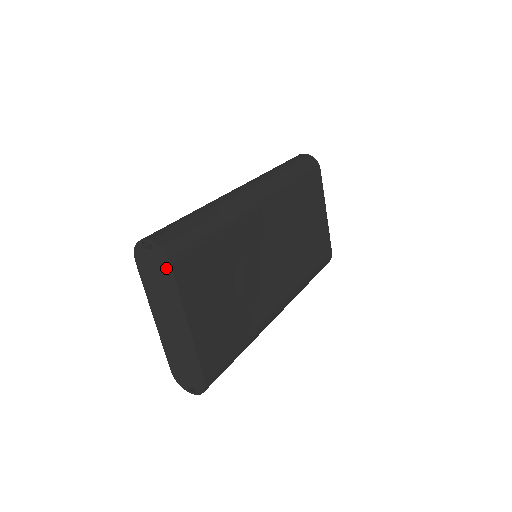
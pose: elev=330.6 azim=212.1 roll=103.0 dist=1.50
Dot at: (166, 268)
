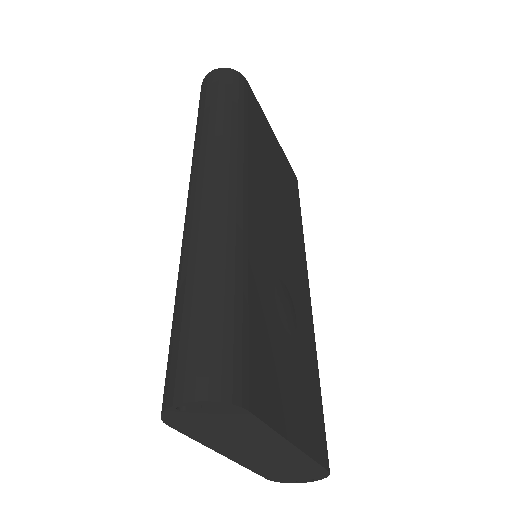
Dot at: (239, 416)
